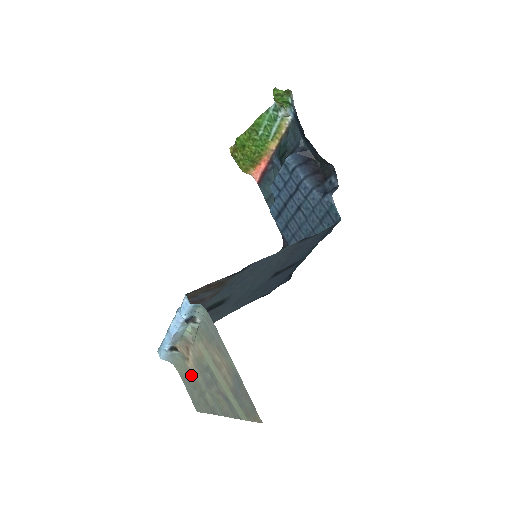
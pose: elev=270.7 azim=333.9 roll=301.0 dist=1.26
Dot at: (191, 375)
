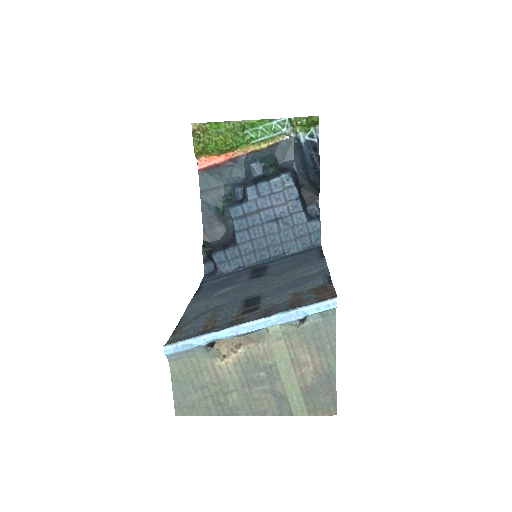
Dot at: (212, 374)
